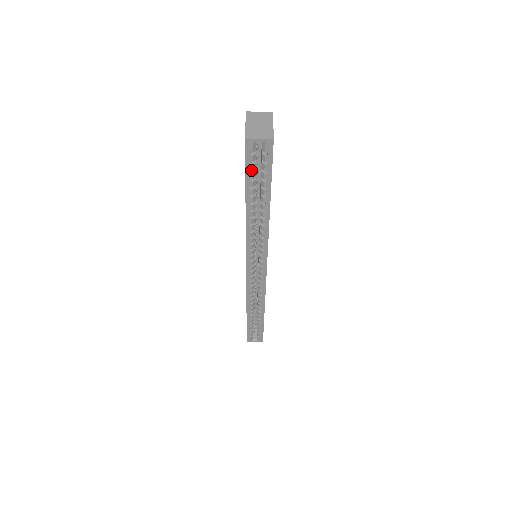
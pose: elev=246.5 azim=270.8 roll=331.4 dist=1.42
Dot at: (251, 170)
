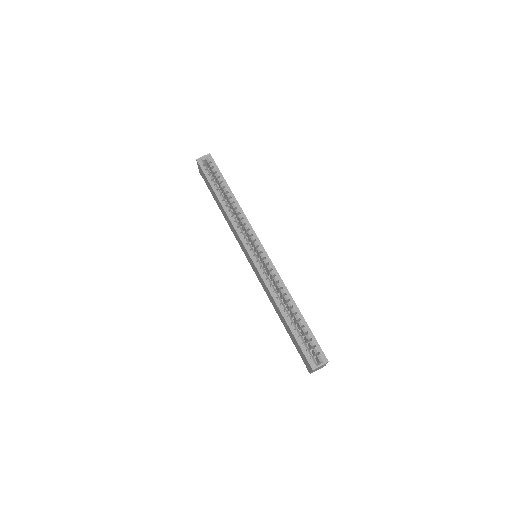
Dot at: (208, 174)
